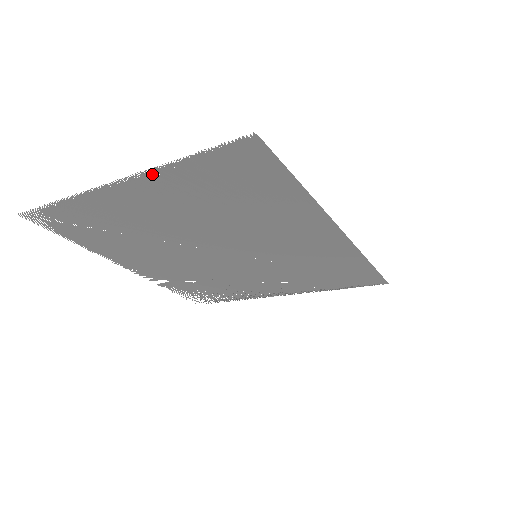
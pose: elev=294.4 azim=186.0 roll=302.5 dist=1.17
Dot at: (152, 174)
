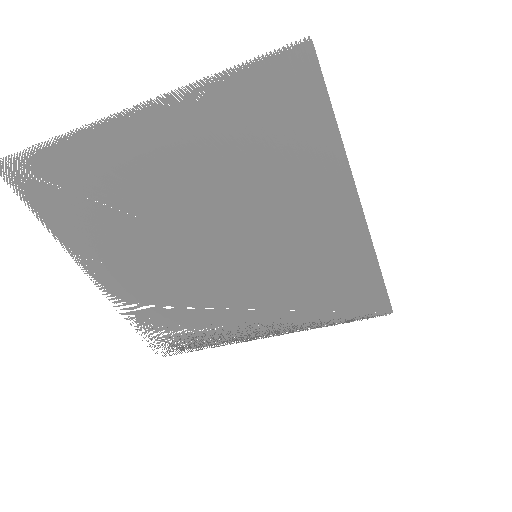
Dot at: (179, 98)
